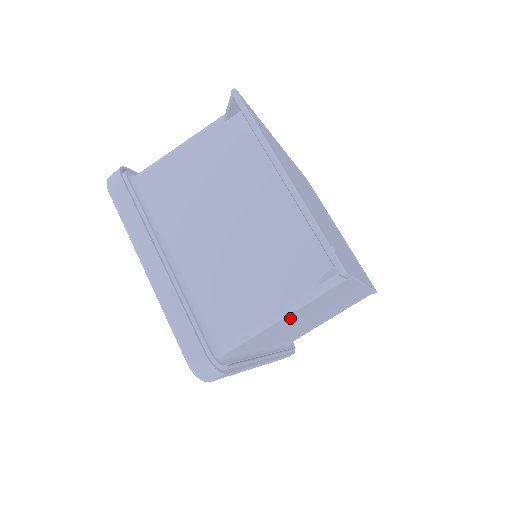
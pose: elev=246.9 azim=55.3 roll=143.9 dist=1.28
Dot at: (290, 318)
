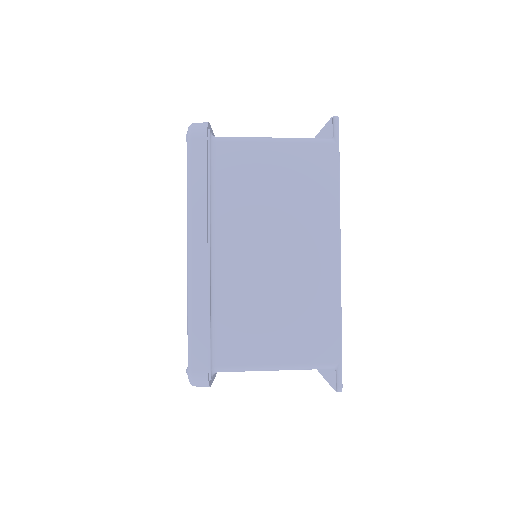
Dot at: occluded
